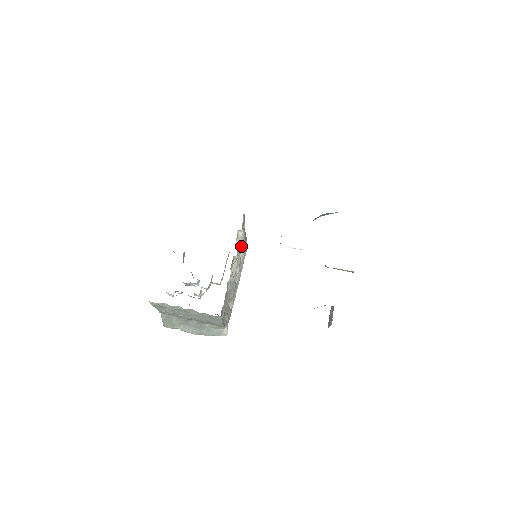
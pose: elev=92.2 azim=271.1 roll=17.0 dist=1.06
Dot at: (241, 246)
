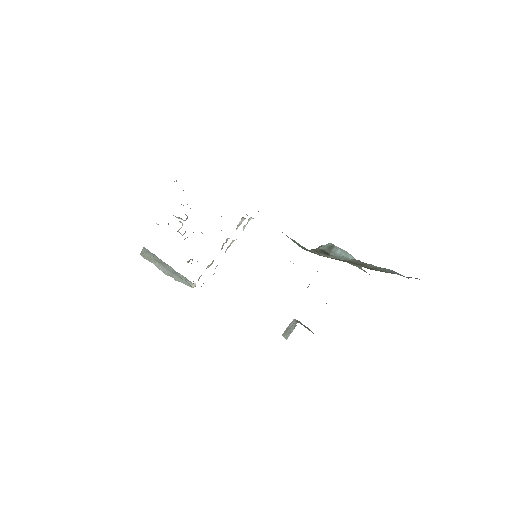
Dot at: occluded
